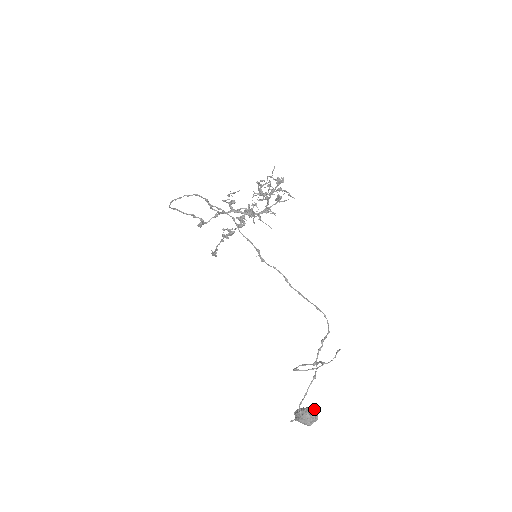
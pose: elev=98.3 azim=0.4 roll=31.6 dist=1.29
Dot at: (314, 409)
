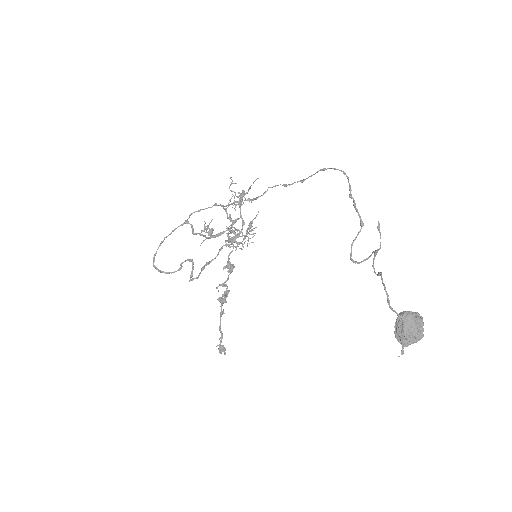
Dot at: occluded
